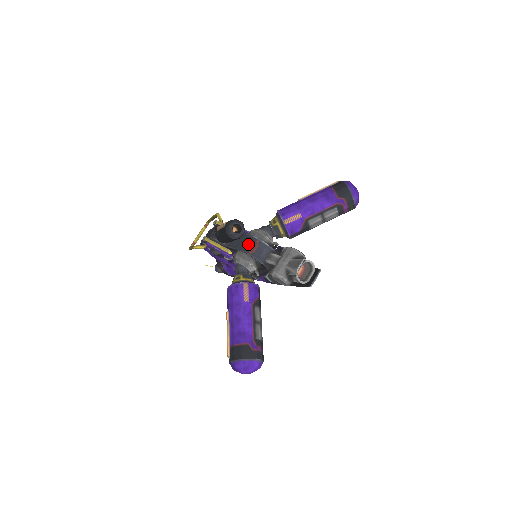
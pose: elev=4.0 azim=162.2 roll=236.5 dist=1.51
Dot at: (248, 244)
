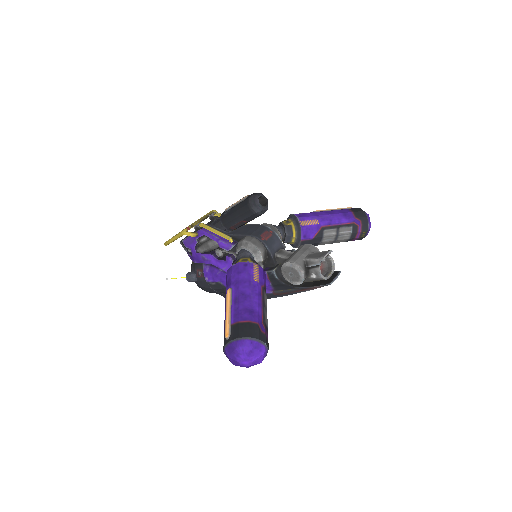
Dot at: (260, 231)
